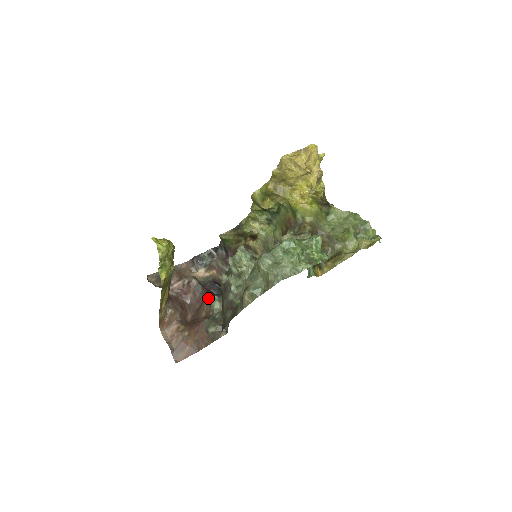
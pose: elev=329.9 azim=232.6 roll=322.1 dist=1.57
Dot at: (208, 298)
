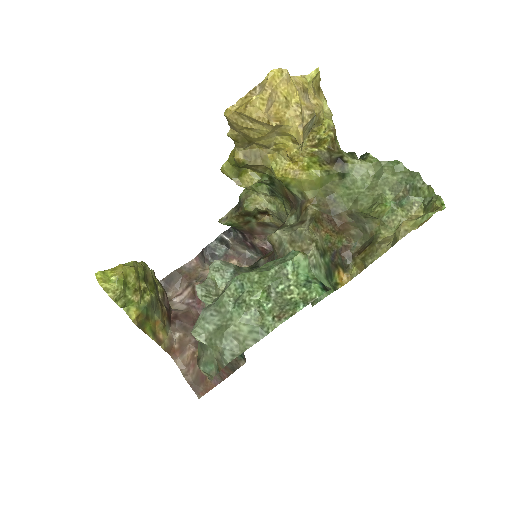
Dot at: occluded
